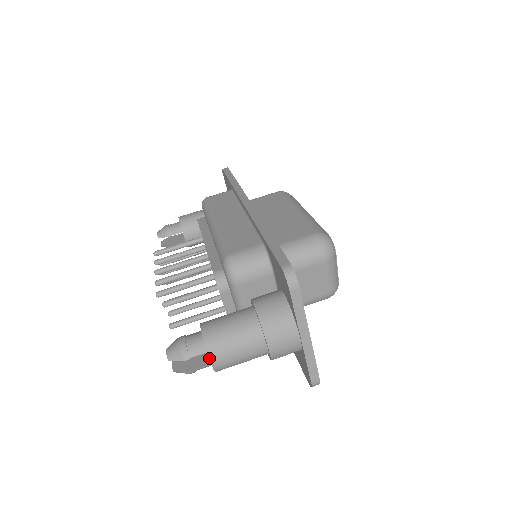
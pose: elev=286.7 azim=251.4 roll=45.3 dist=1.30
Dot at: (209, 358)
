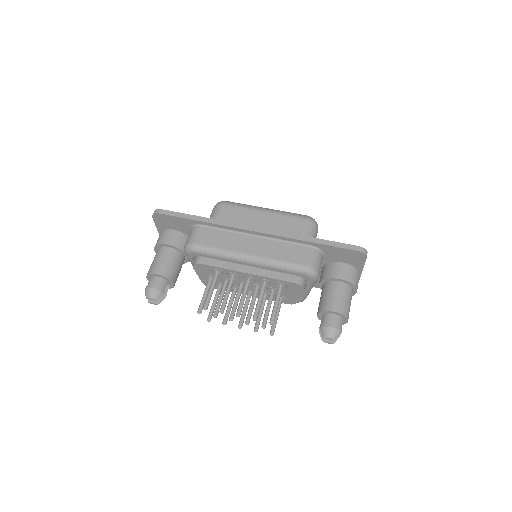
Dot at: occluded
